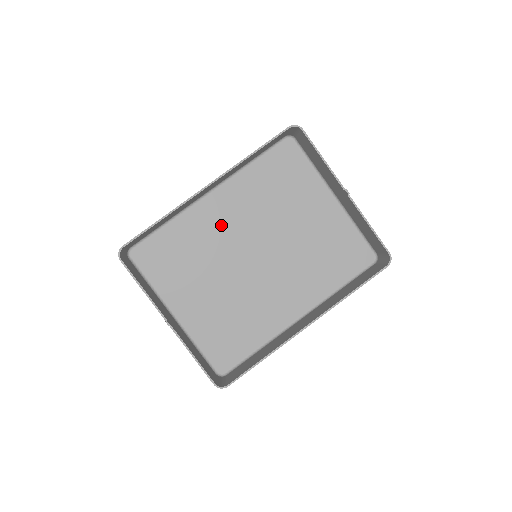
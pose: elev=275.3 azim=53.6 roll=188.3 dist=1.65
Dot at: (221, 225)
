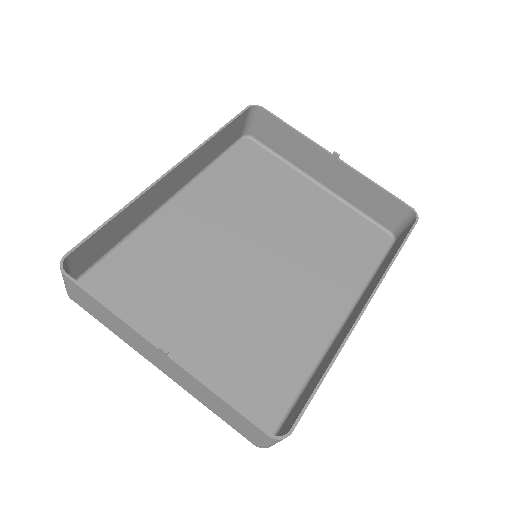
Dot at: (197, 233)
